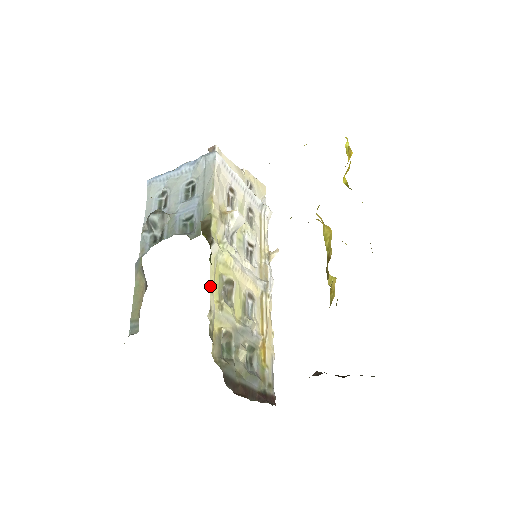
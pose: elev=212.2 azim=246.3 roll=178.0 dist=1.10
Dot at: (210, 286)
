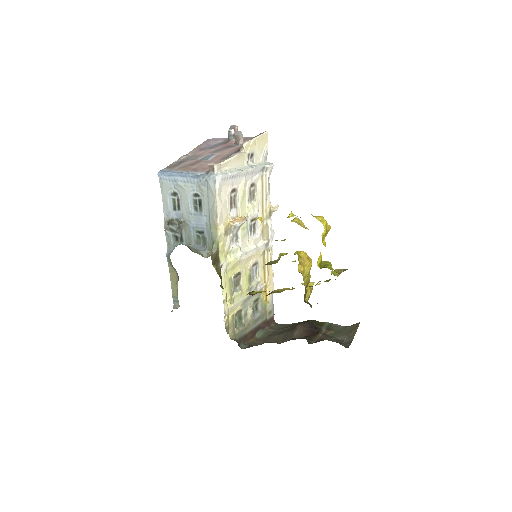
Dot at: (223, 299)
